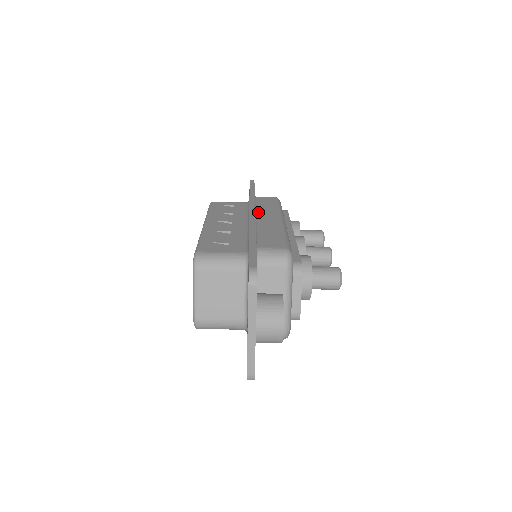
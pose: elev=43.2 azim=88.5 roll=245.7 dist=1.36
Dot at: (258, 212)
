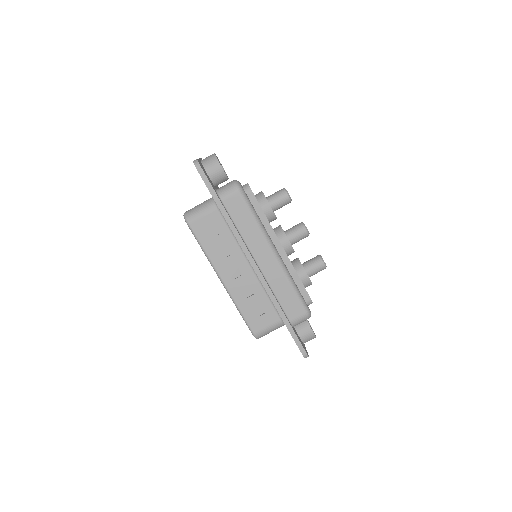
Dot at: occluded
